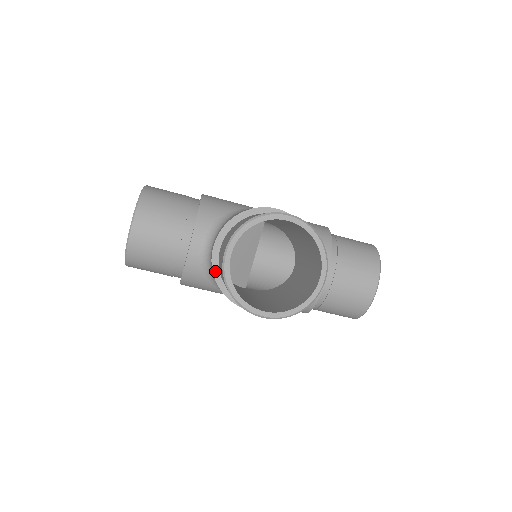
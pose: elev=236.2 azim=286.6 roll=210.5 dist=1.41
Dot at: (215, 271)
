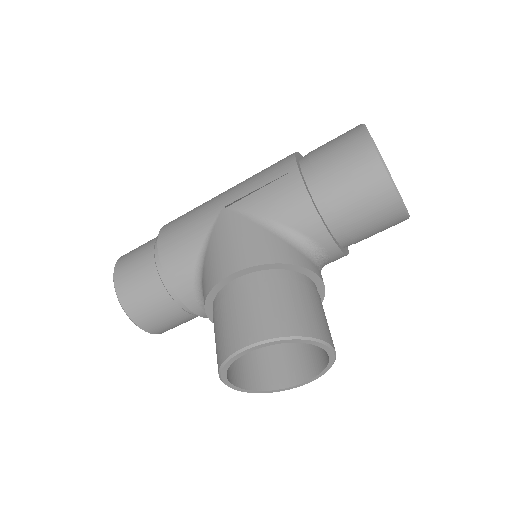
Dot at: occluded
